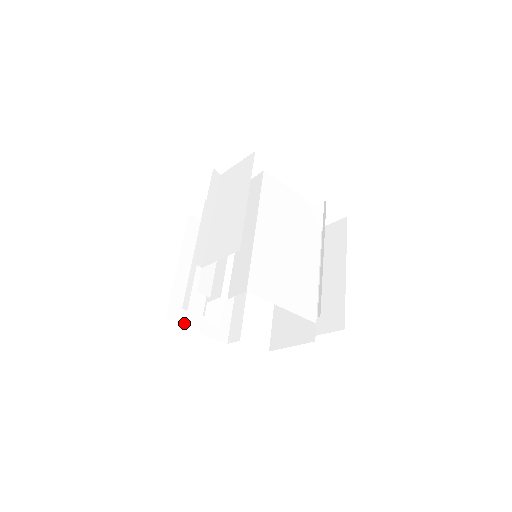
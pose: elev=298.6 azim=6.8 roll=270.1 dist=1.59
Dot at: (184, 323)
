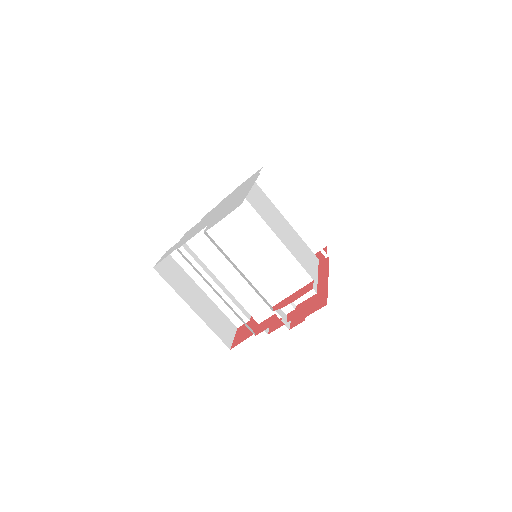
Dot at: (233, 337)
